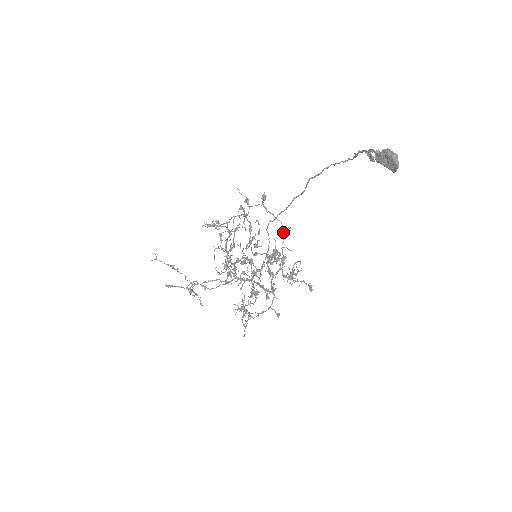
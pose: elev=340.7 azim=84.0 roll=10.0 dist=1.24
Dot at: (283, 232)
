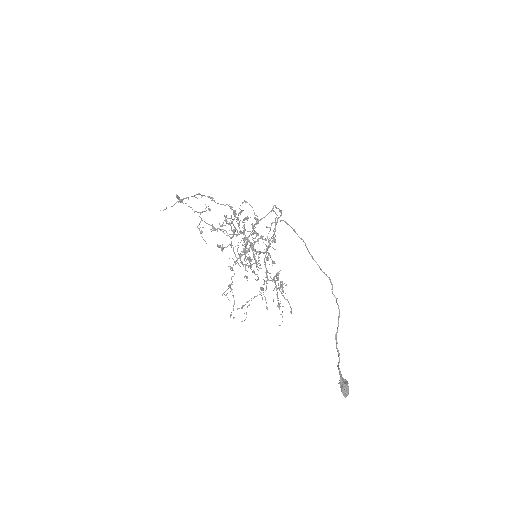
Dot at: (278, 279)
